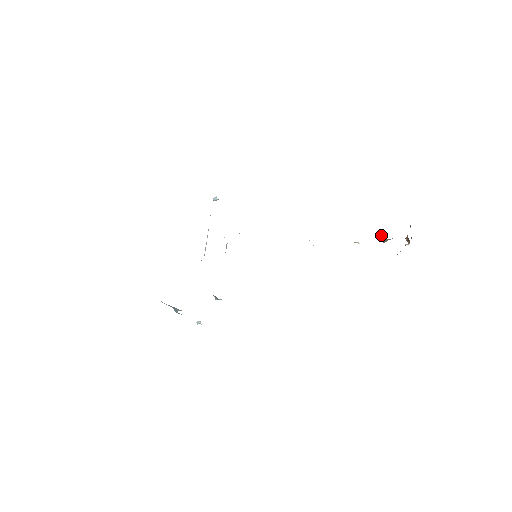
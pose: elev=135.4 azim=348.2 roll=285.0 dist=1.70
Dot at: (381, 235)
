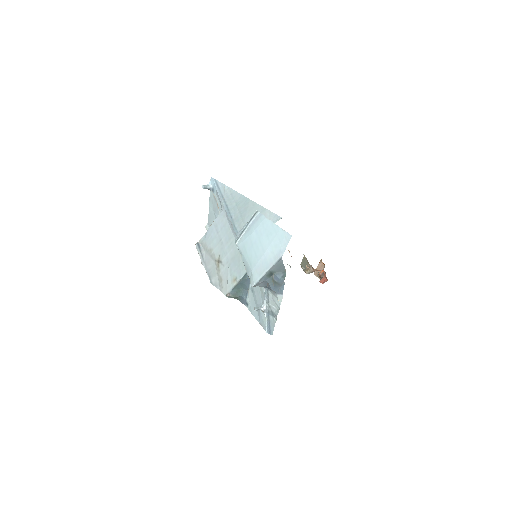
Dot at: occluded
